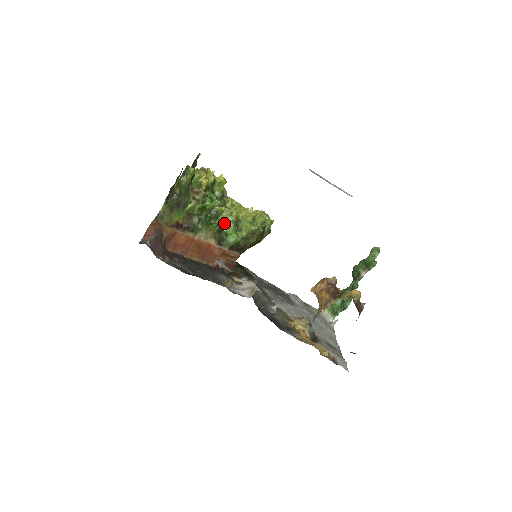
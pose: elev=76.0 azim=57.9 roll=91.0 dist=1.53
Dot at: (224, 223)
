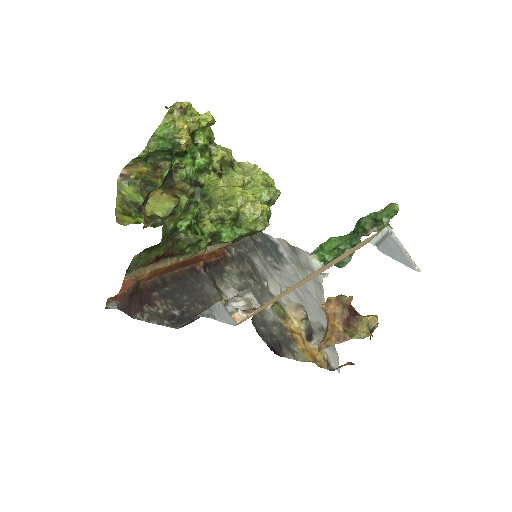
Dot at: (217, 221)
